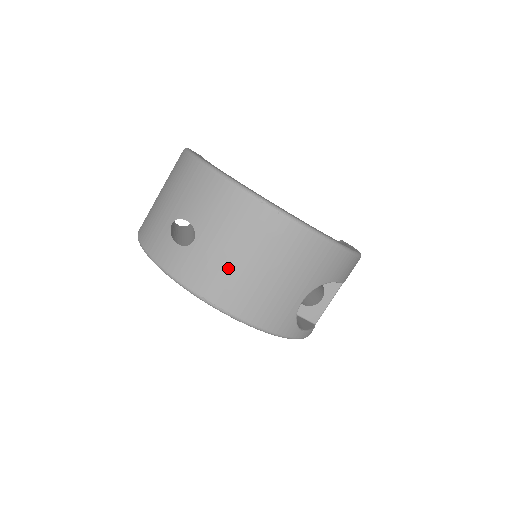
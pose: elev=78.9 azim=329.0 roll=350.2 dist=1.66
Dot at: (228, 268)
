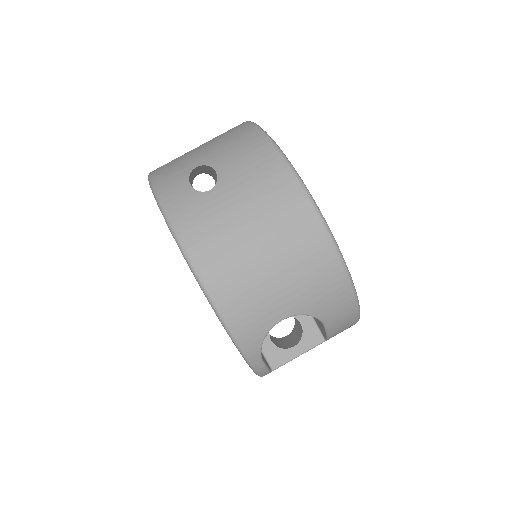
Dot at: (230, 233)
